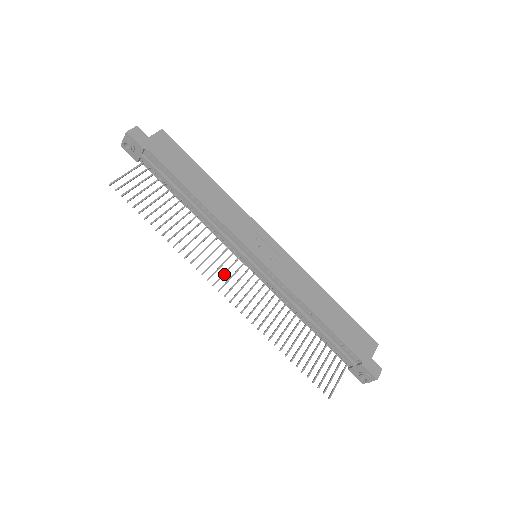
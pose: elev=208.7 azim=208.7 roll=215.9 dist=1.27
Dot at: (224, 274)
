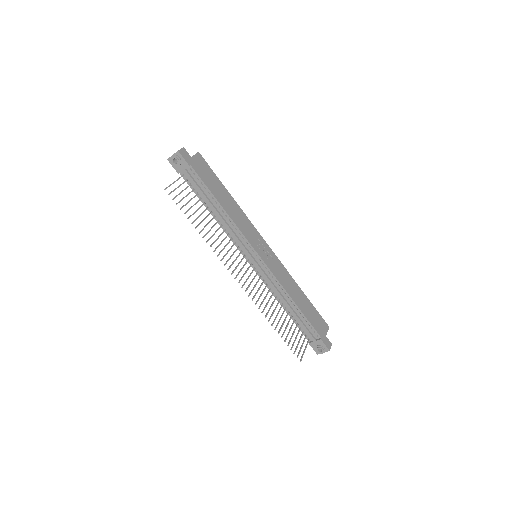
Dot at: occluded
